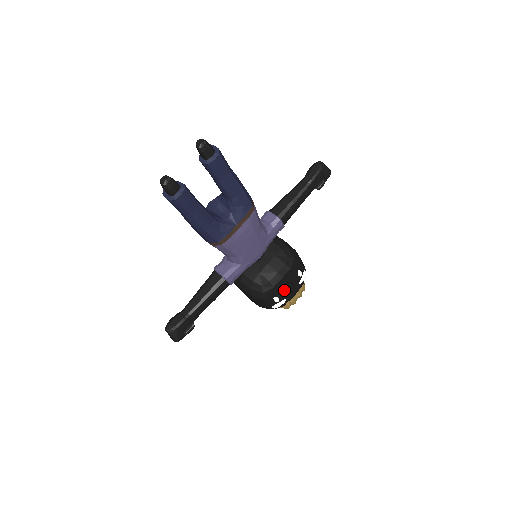
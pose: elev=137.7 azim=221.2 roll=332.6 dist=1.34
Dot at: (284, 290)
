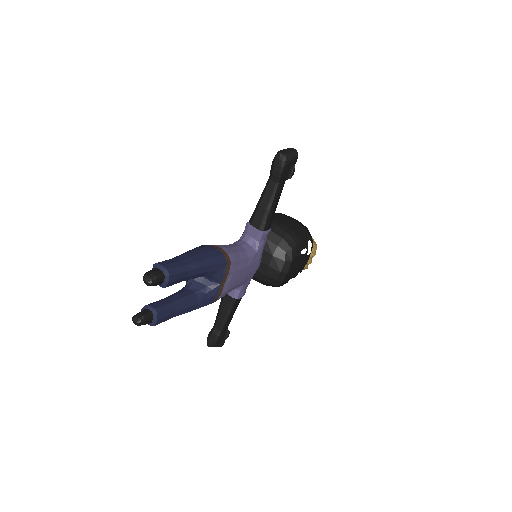
Dot at: (295, 272)
